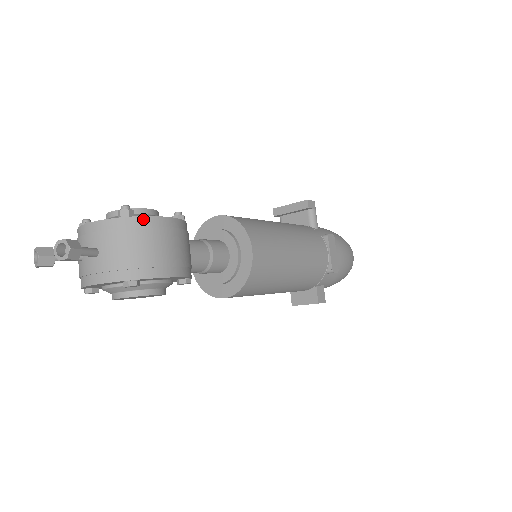
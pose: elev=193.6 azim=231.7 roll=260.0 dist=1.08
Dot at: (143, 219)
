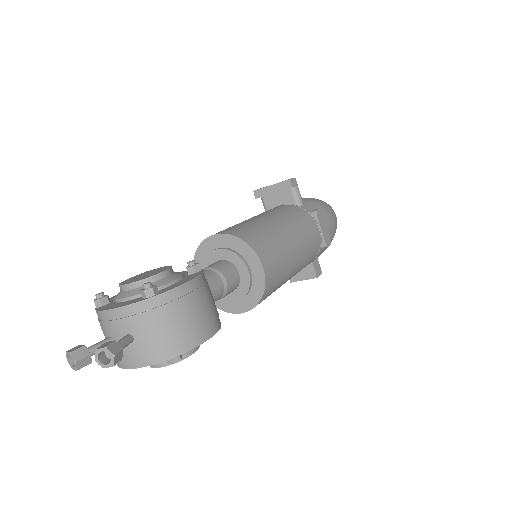
Dot at: (169, 293)
